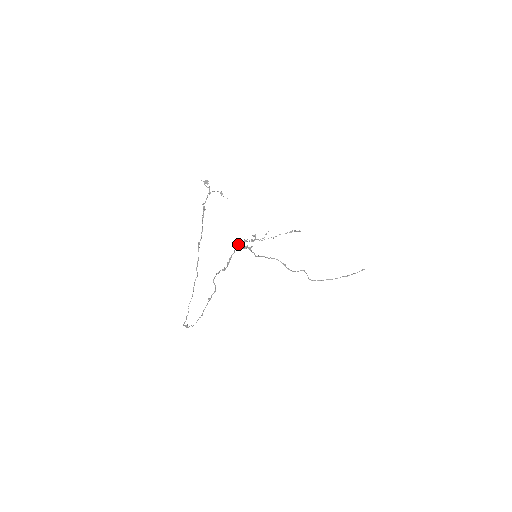
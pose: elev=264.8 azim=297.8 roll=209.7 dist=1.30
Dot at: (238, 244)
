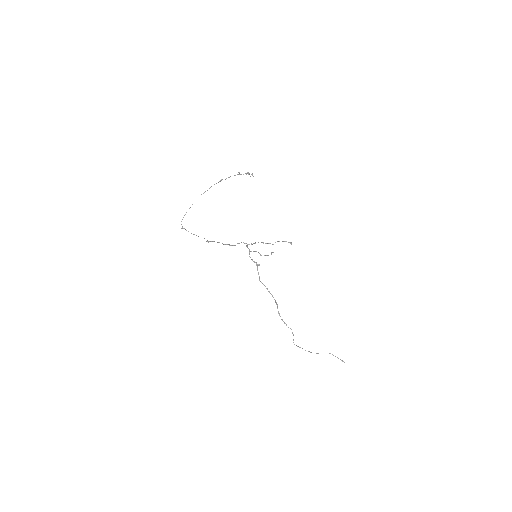
Dot at: occluded
